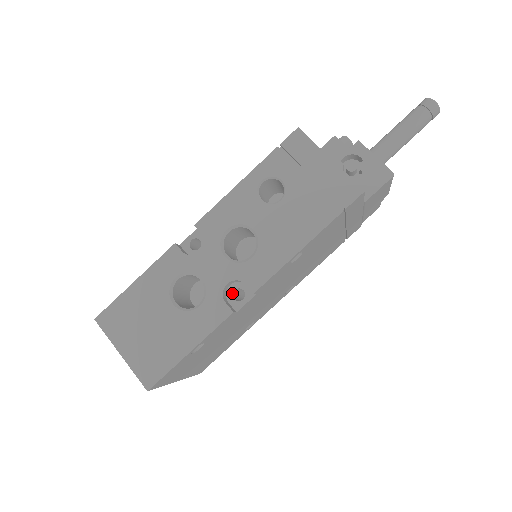
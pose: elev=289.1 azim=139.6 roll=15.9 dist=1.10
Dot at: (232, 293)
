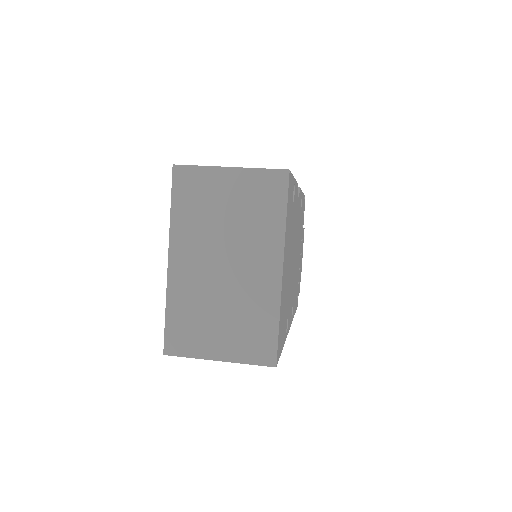
Dot at: occluded
